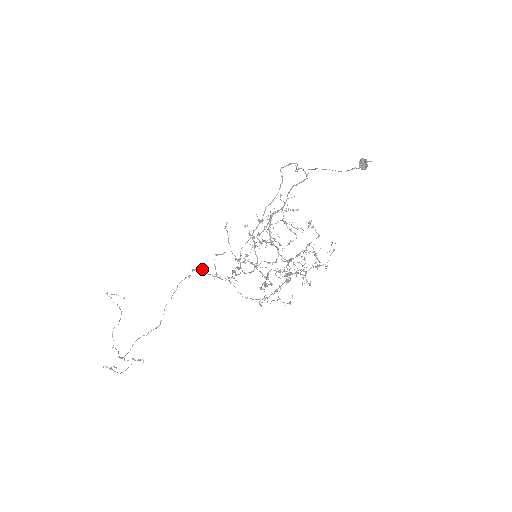
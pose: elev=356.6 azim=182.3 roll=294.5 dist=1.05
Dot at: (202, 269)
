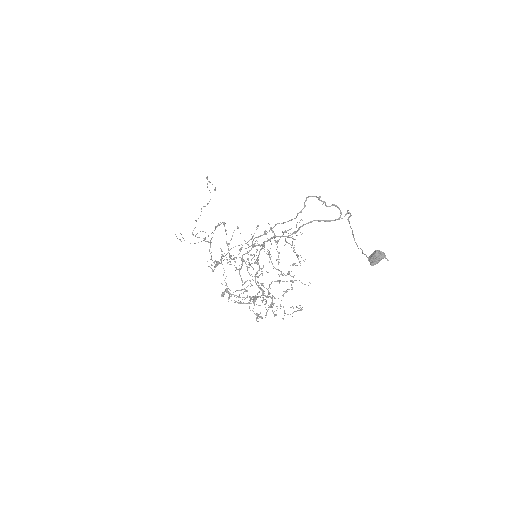
Dot at: (226, 230)
